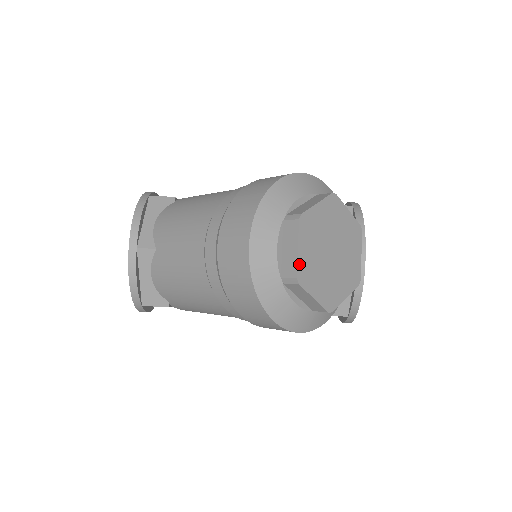
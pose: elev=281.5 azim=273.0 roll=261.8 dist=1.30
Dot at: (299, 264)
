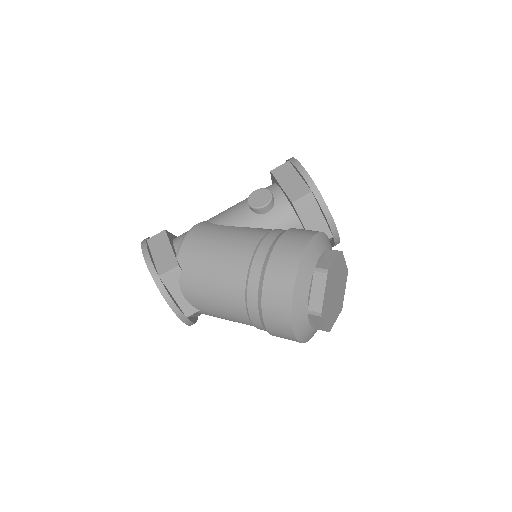
Dot at: (327, 327)
